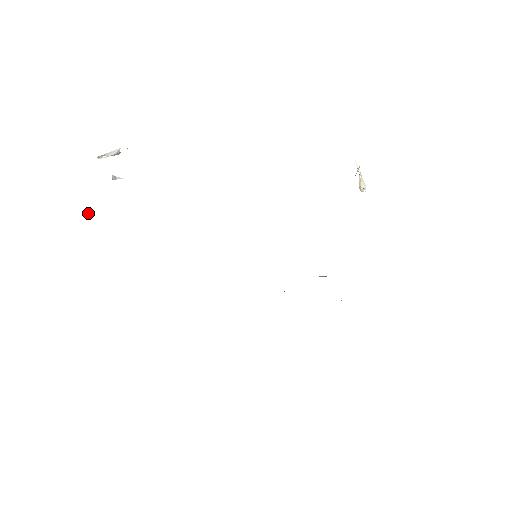
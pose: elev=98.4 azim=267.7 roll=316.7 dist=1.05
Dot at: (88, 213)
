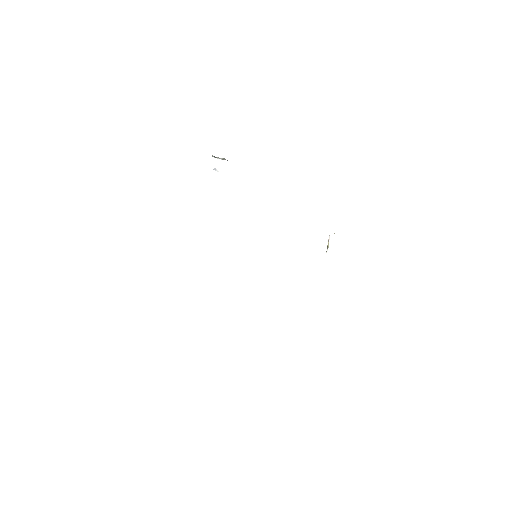
Dot at: occluded
